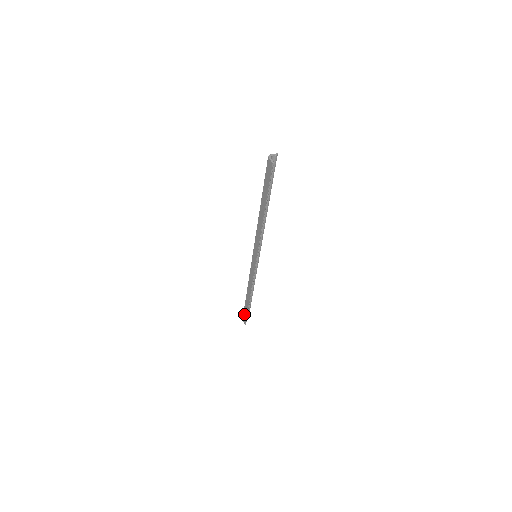
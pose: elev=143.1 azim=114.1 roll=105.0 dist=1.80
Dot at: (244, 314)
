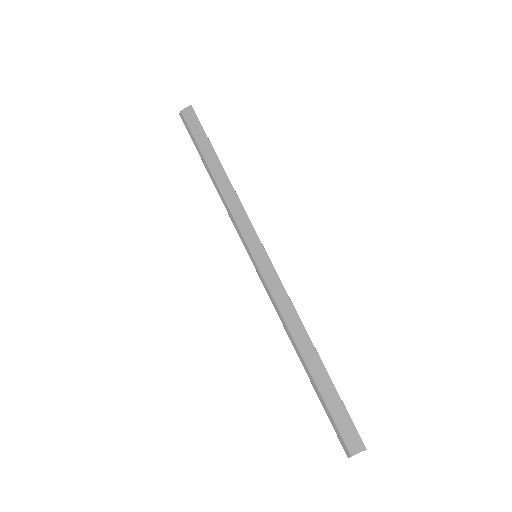
Dot at: (340, 424)
